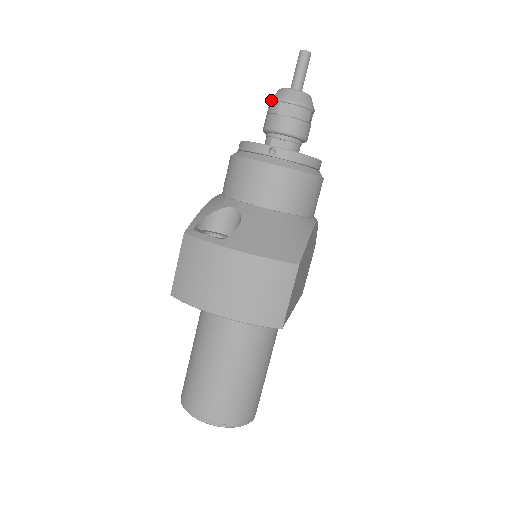
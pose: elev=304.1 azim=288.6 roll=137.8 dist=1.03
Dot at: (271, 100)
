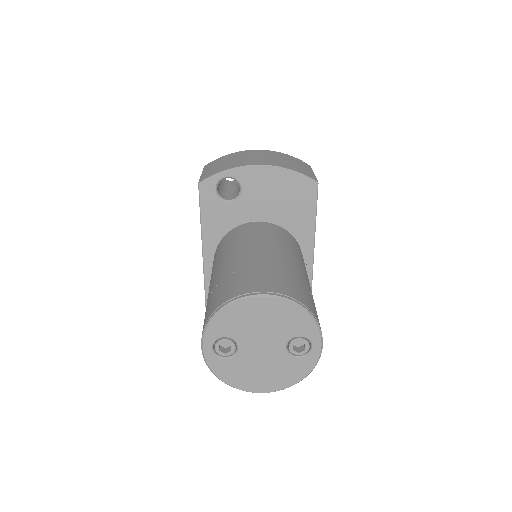
Dot at: occluded
